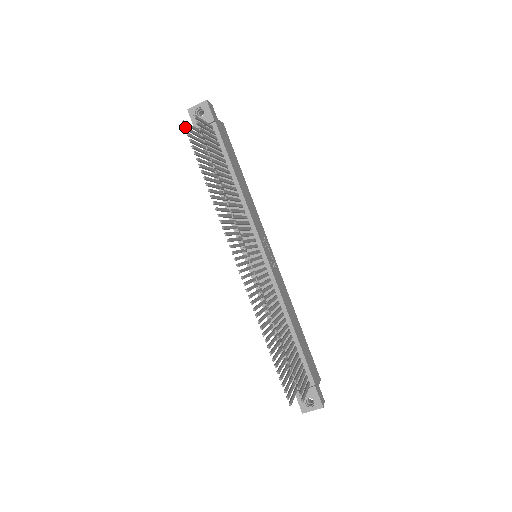
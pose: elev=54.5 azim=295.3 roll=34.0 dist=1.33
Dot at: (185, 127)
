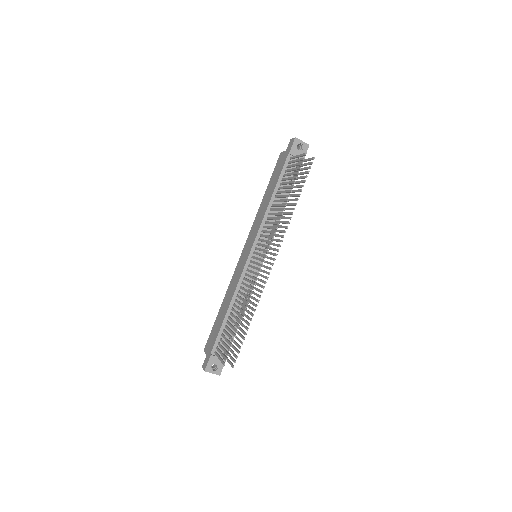
Dot at: occluded
